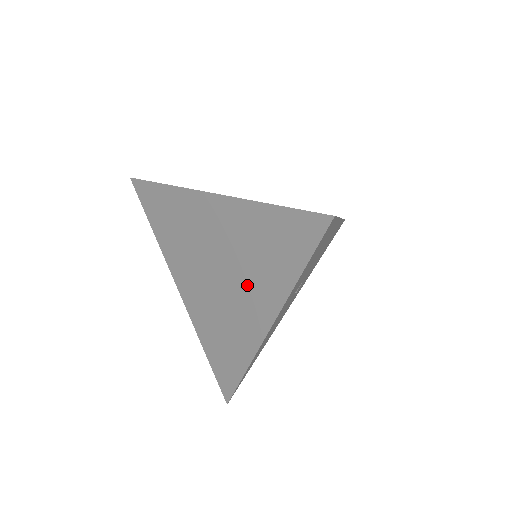
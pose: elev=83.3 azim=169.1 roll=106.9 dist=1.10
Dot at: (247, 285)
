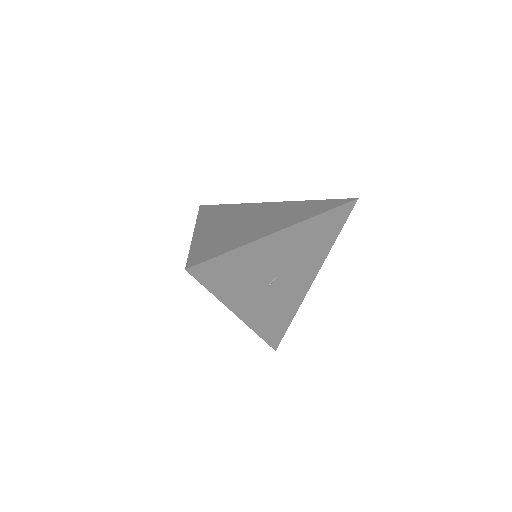
Dot at: occluded
